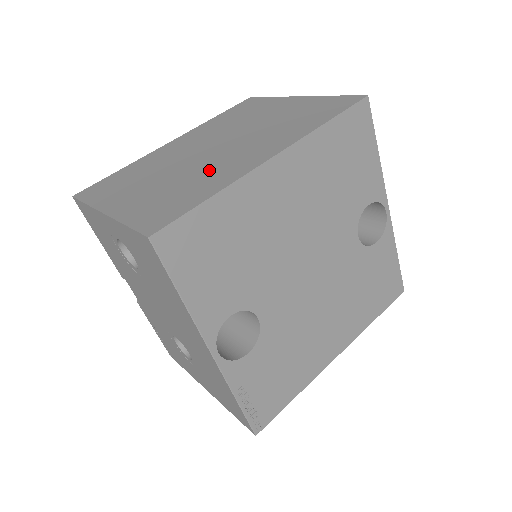
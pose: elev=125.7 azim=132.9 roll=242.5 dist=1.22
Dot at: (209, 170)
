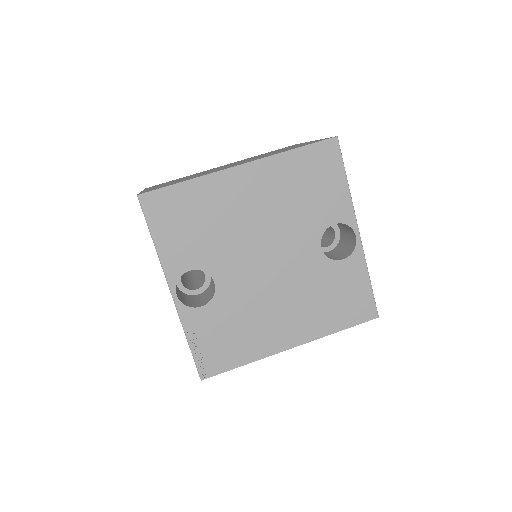
Dot at: (208, 172)
